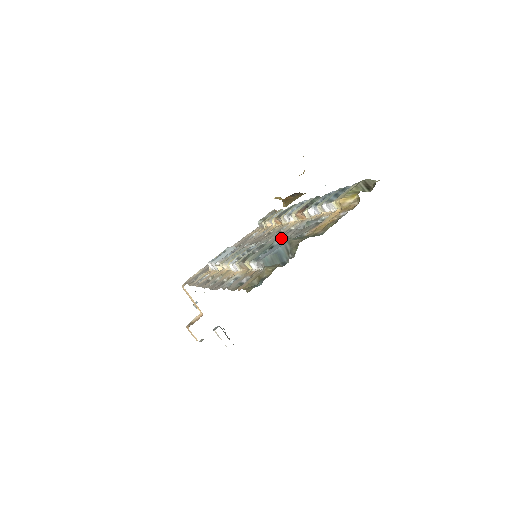
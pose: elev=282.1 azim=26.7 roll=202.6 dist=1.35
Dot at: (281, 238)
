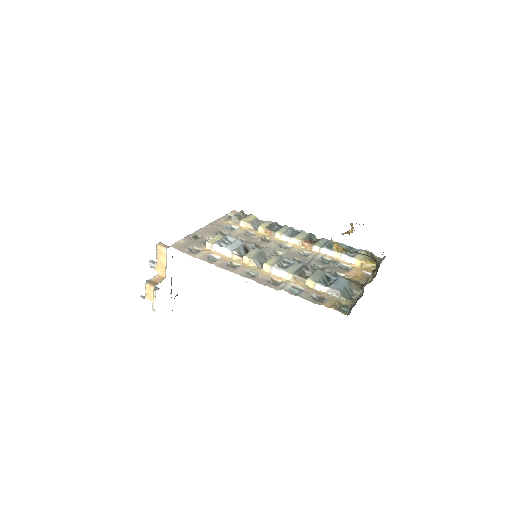
Dot at: (300, 260)
